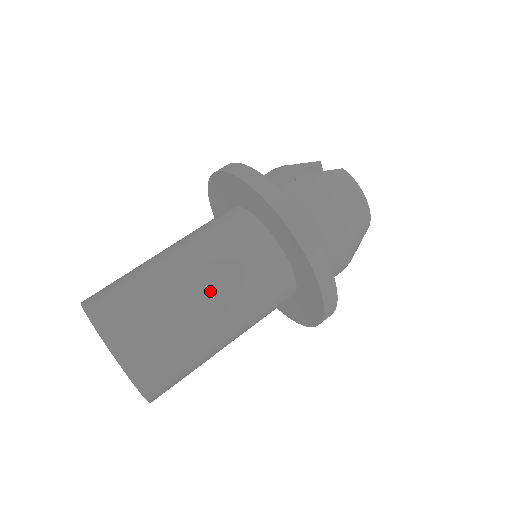
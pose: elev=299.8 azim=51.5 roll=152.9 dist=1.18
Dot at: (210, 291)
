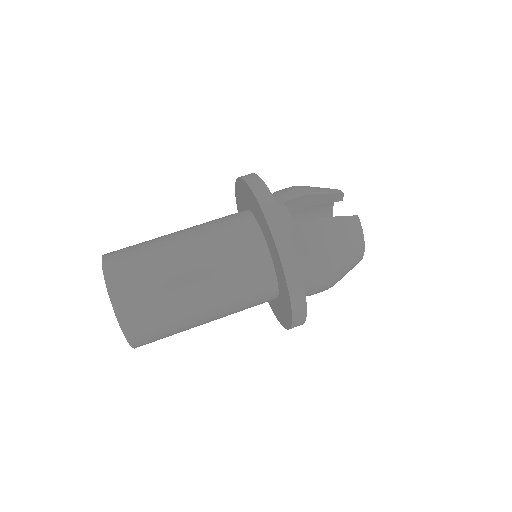
Dot at: (207, 294)
